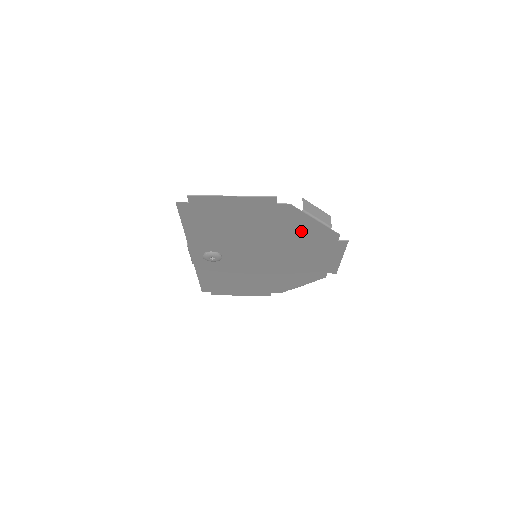
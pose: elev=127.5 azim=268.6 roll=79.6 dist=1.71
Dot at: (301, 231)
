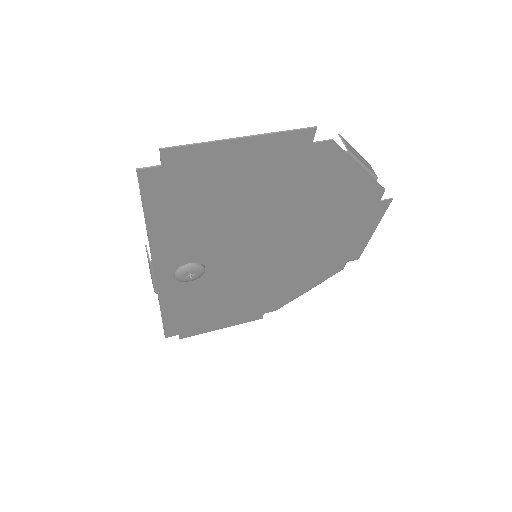
Dot at: (334, 194)
